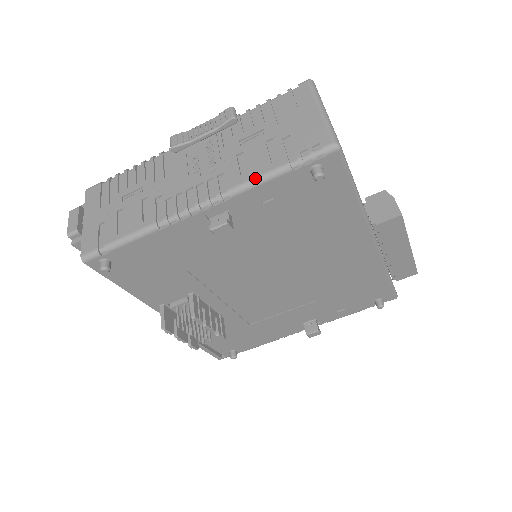
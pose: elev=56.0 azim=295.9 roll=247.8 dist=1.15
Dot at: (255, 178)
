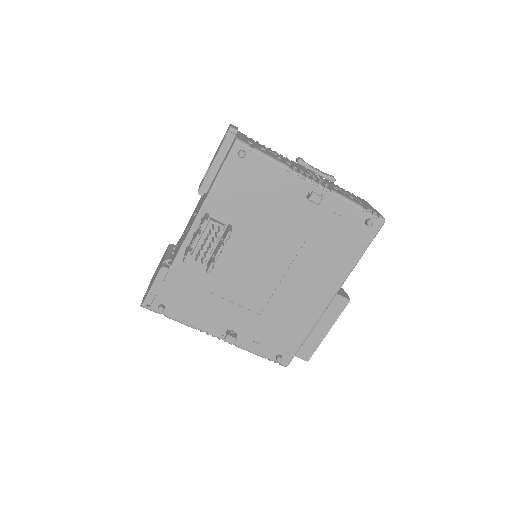
Dot at: (346, 197)
